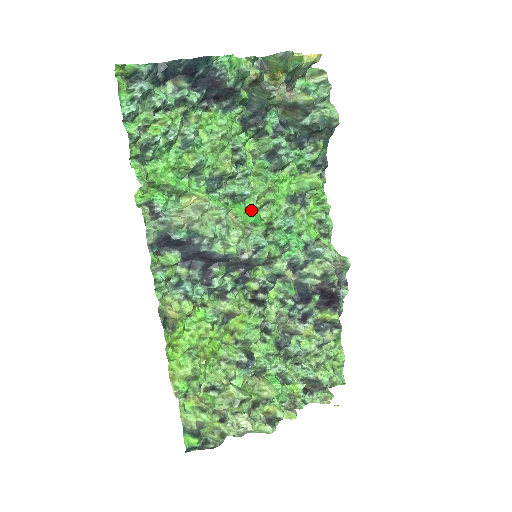
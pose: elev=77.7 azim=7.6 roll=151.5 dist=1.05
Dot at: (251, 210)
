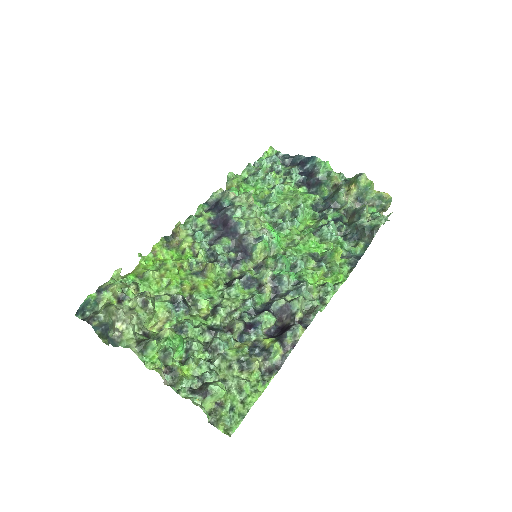
Dot at: (279, 238)
